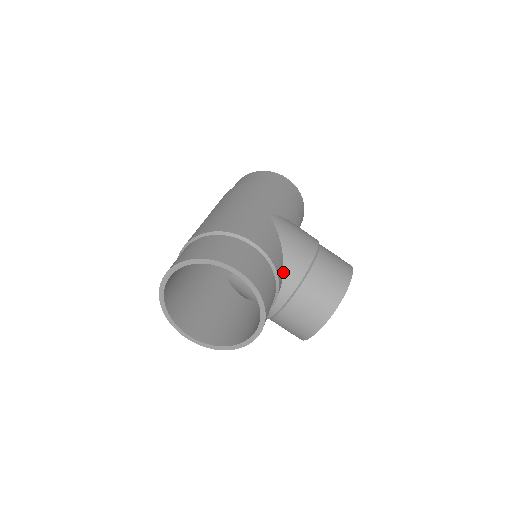
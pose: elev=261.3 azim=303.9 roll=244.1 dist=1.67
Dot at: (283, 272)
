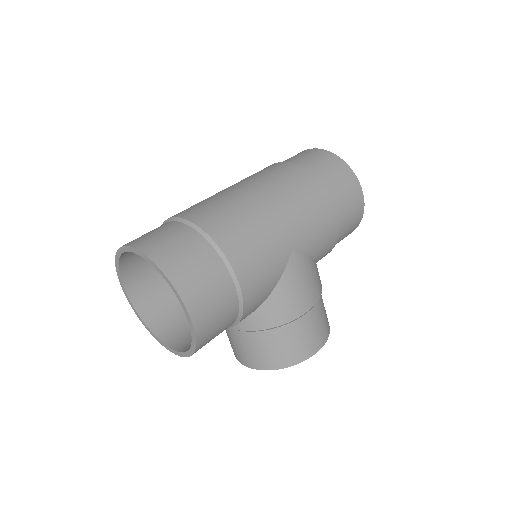
Dot at: (254, 311)
